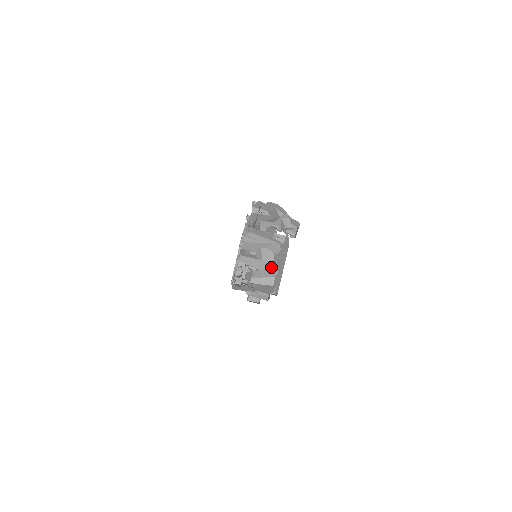
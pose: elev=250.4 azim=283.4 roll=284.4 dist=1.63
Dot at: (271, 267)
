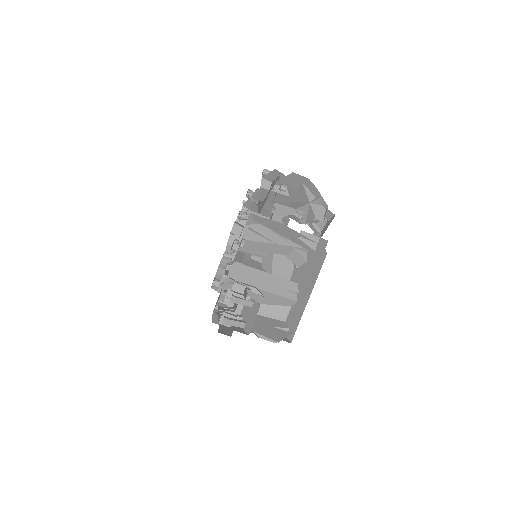
Dot at: (286, 289)
